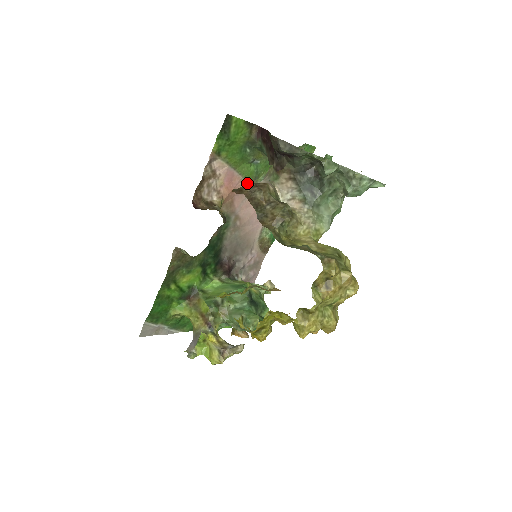
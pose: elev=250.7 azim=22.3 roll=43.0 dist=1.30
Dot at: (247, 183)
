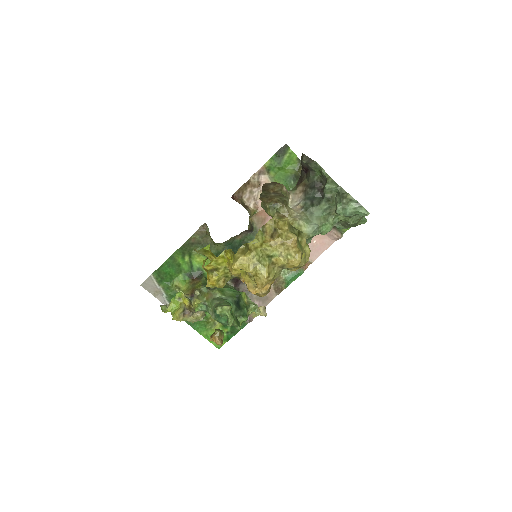
Dot at: occluded
